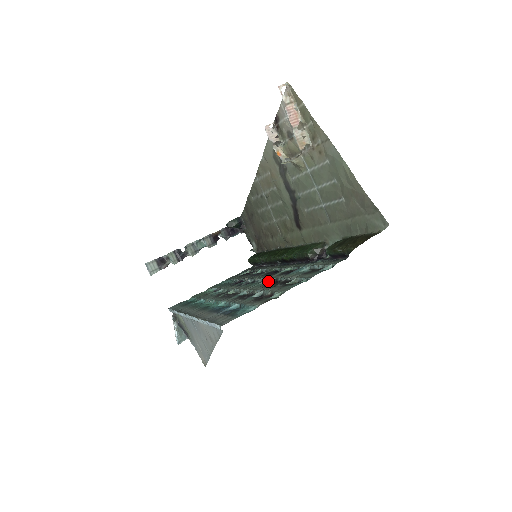
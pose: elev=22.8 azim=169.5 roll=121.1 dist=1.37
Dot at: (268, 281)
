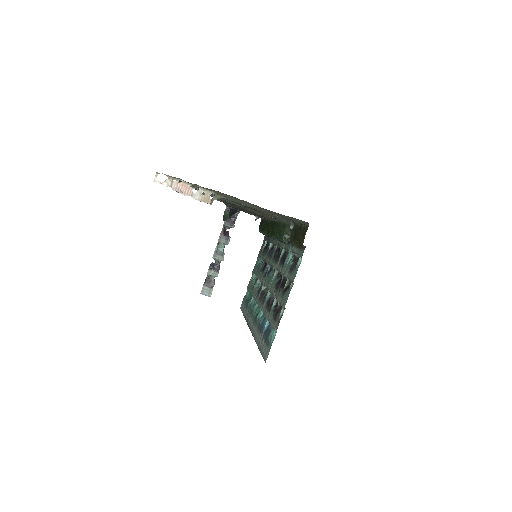
Dot at: (277, 272)
